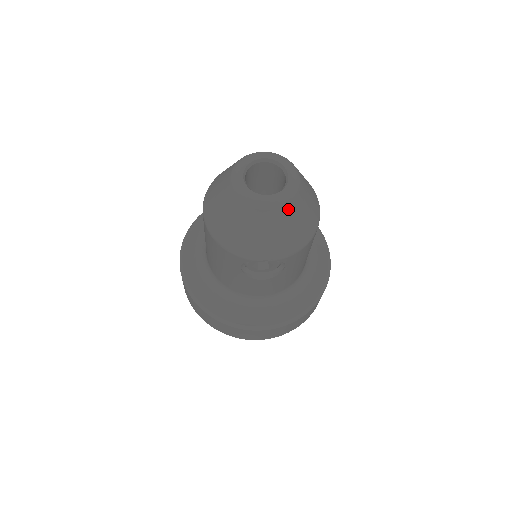
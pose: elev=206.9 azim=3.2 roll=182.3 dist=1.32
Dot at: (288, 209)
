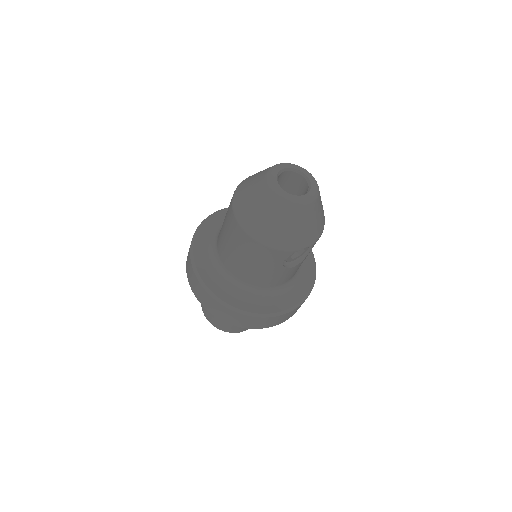
Dot at: (318, 201)
